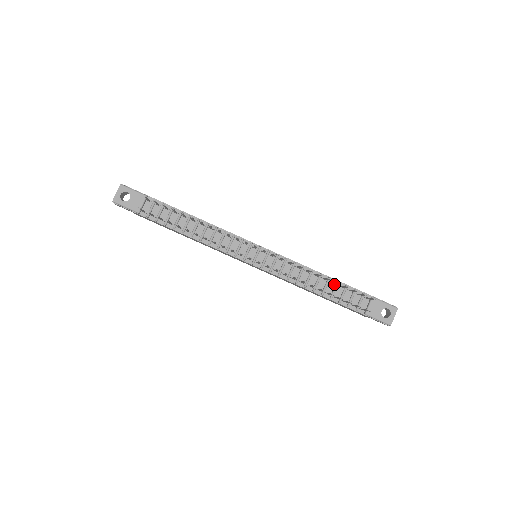
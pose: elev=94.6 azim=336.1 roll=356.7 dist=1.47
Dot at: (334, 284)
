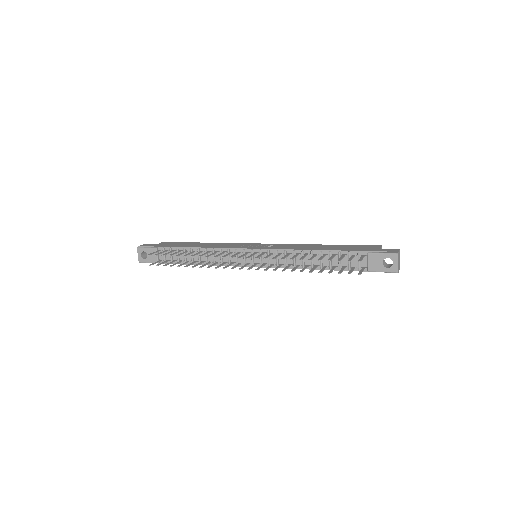
Dot at: (328, 255)
